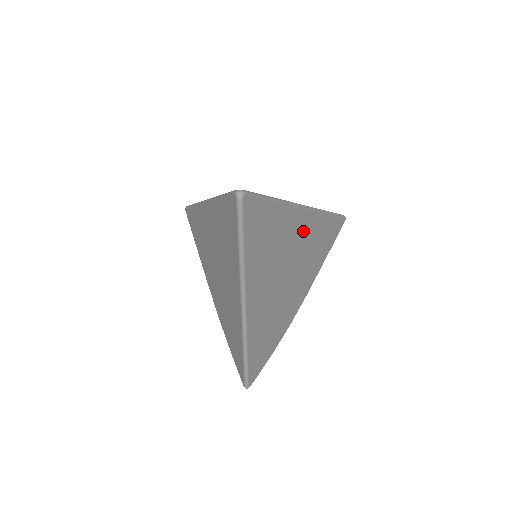
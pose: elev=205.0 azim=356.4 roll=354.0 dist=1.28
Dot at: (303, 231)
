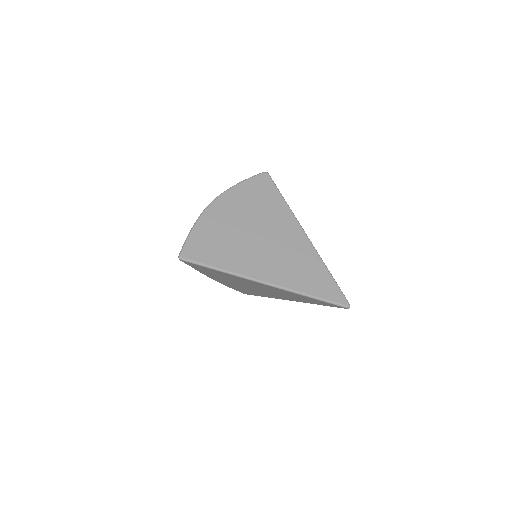
Dot at: occluded
